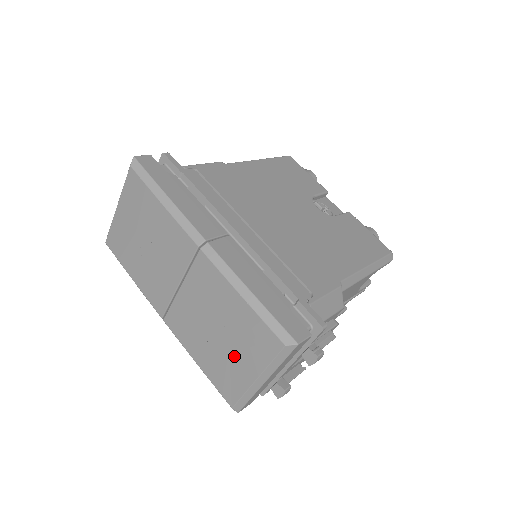
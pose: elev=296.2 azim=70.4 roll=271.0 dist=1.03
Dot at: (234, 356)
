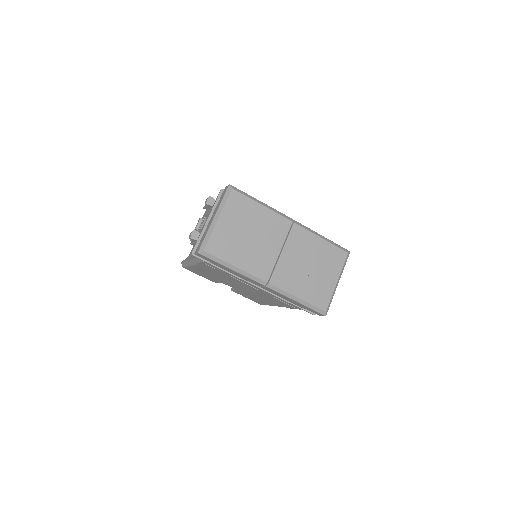
Dot at: (323, 276)
